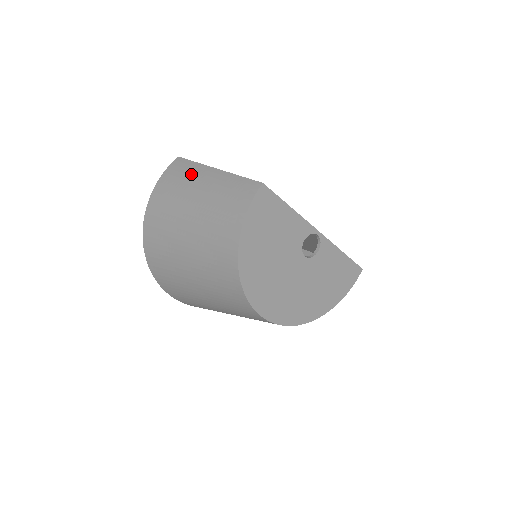
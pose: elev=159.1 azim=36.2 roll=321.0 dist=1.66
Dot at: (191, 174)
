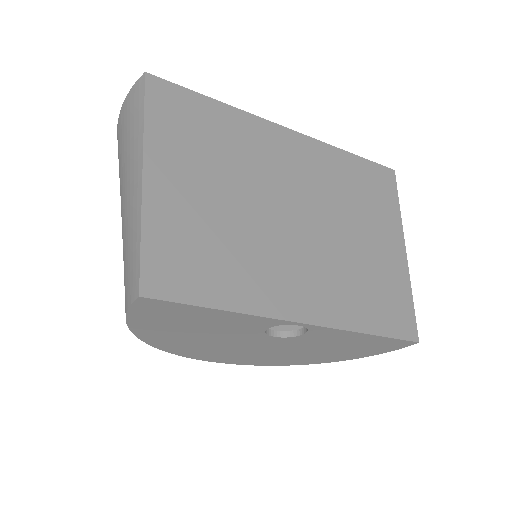
Dot at: (130, 145)
